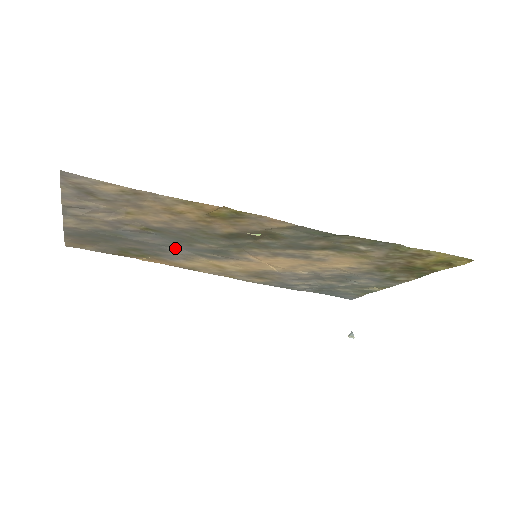
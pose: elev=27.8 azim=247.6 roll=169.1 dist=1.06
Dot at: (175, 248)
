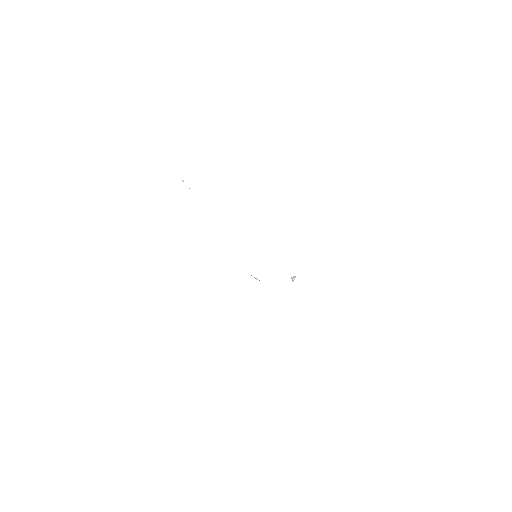
Dot at: occluded
